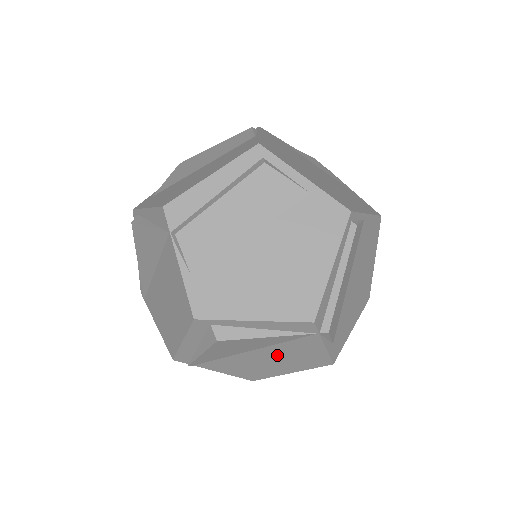
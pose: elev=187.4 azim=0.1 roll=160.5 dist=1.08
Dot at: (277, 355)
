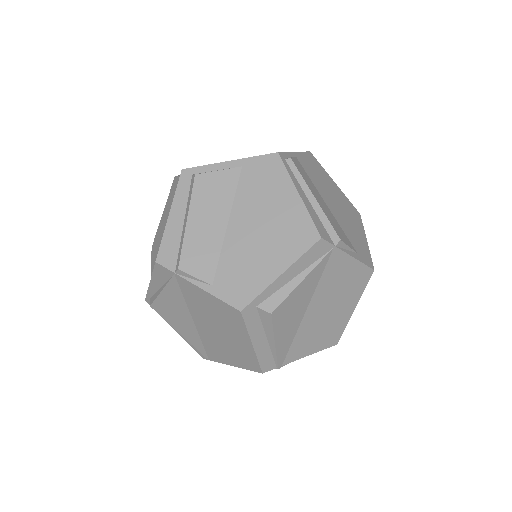
Dot at: (328, 297)
